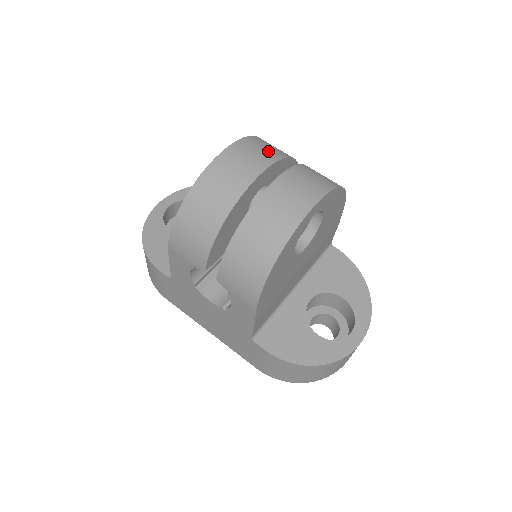
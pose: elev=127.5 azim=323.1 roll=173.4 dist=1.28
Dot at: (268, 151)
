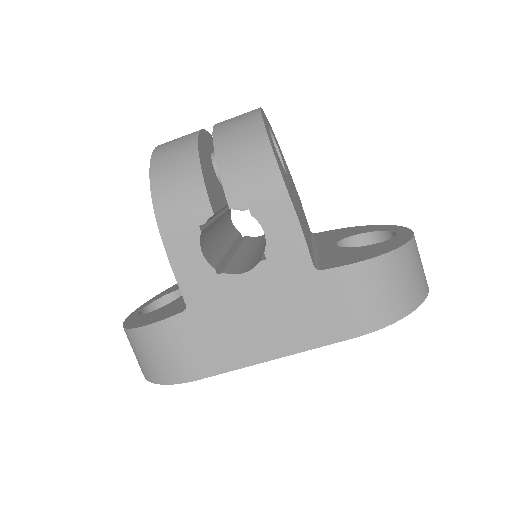
Dot at: occluded
